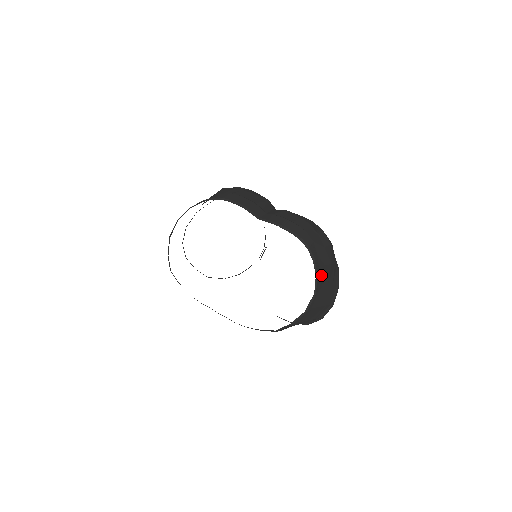
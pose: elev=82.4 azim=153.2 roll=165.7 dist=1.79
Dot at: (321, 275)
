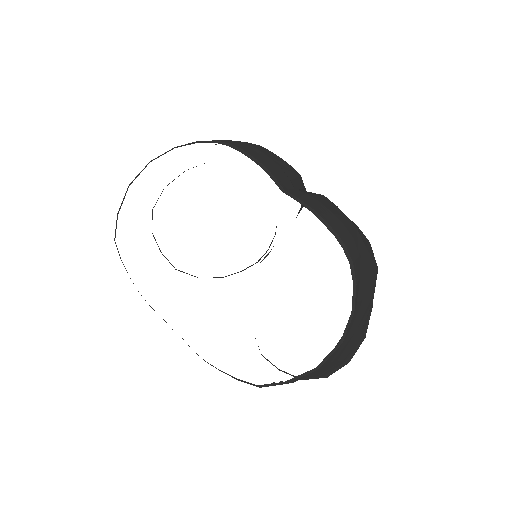
Dot at: (354, 313)
